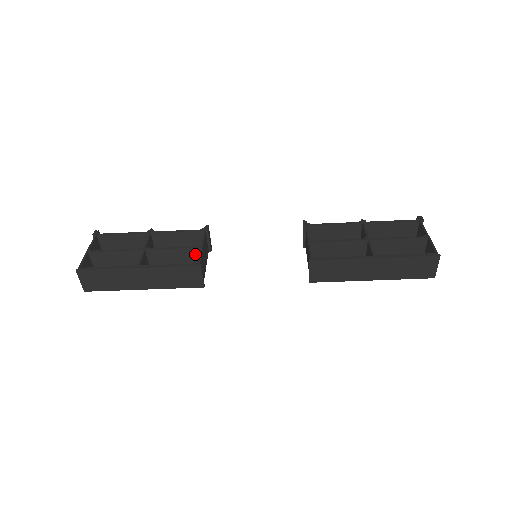
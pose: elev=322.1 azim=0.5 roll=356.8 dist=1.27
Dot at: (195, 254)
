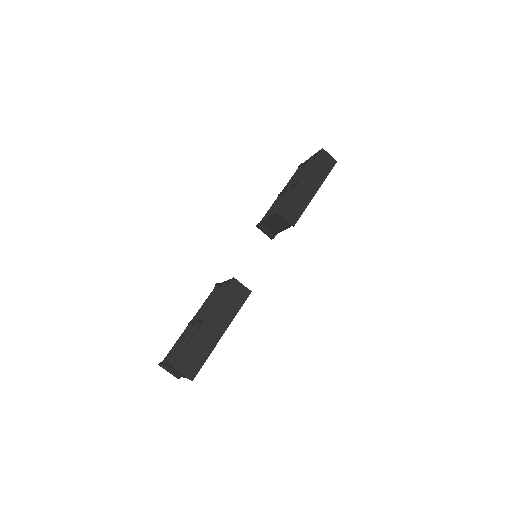
Dot at: occluded
